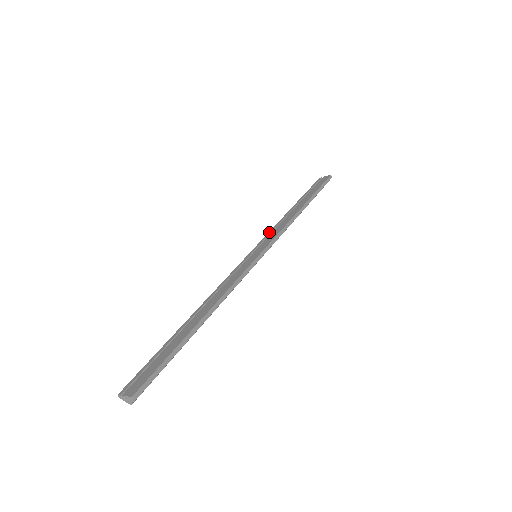
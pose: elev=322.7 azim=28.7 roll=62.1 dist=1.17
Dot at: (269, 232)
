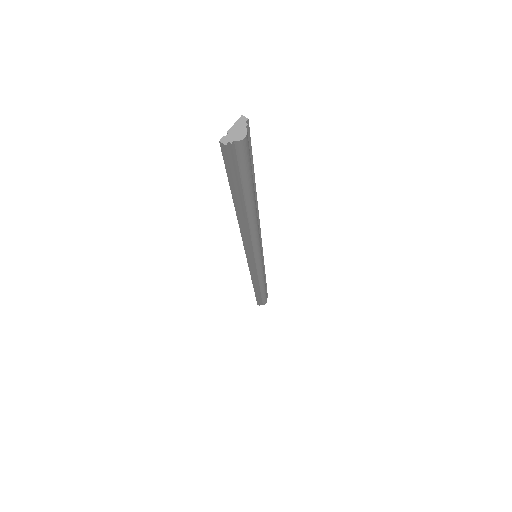
Dot at: (250, 273)
